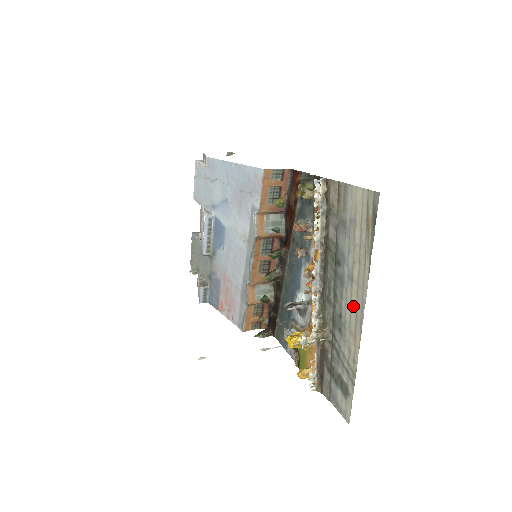
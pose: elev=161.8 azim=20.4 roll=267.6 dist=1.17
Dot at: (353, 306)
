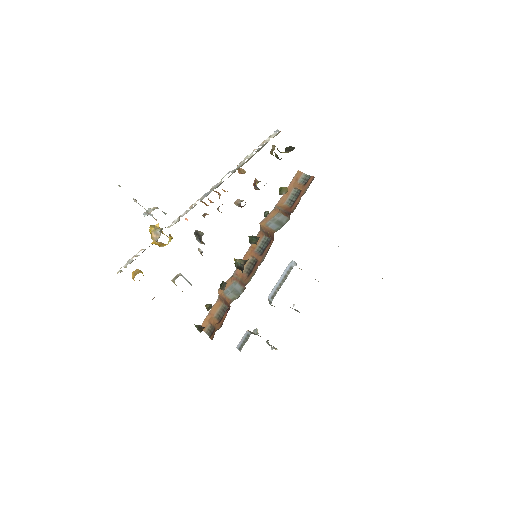
Dot at: occluded
